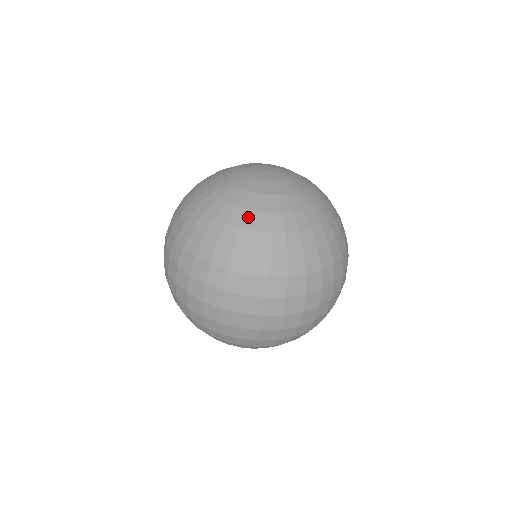
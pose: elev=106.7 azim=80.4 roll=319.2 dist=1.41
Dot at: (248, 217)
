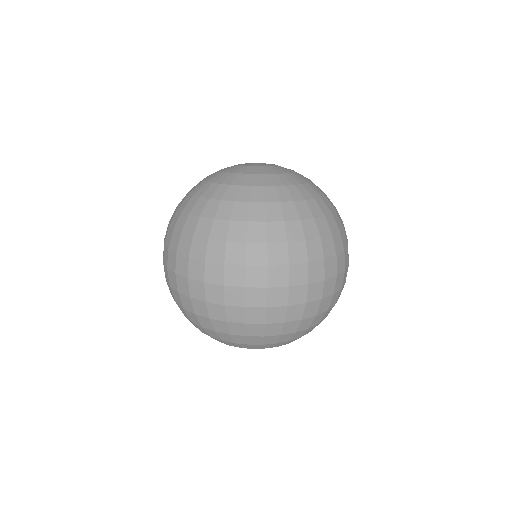
Dot at: (242, 192)
